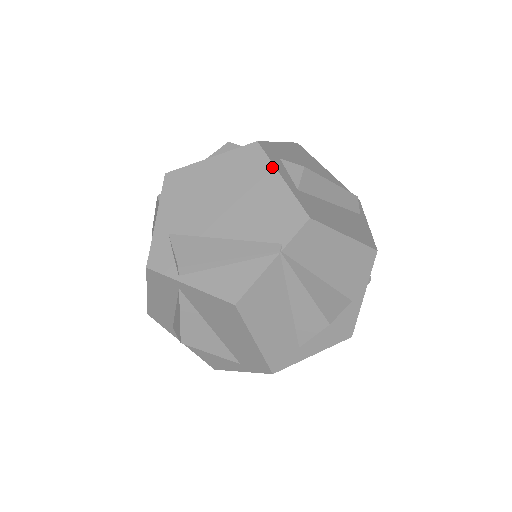
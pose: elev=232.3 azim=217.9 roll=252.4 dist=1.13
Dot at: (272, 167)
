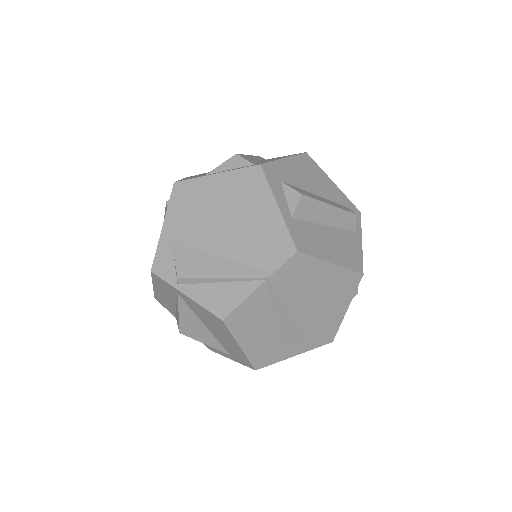
Dot at: (270, 194)
